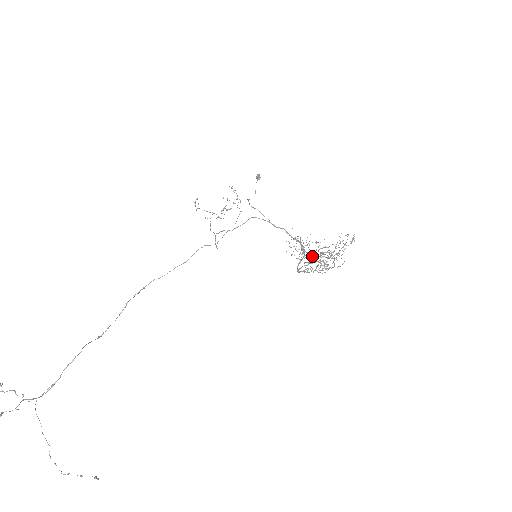
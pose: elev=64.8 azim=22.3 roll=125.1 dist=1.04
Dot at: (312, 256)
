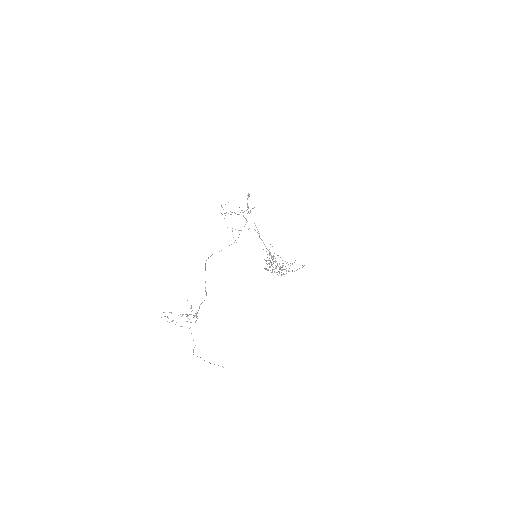
Dot at: (280, 266)
